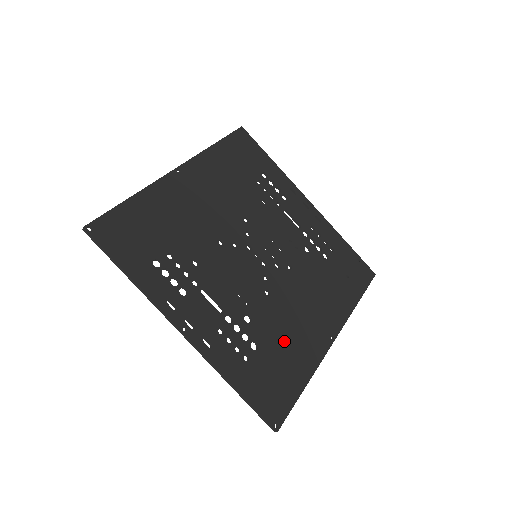
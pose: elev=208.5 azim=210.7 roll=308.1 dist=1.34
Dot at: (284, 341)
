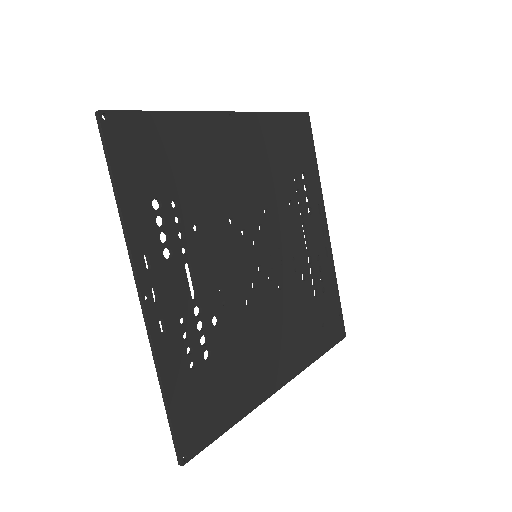
Dot at: (238, 364)
